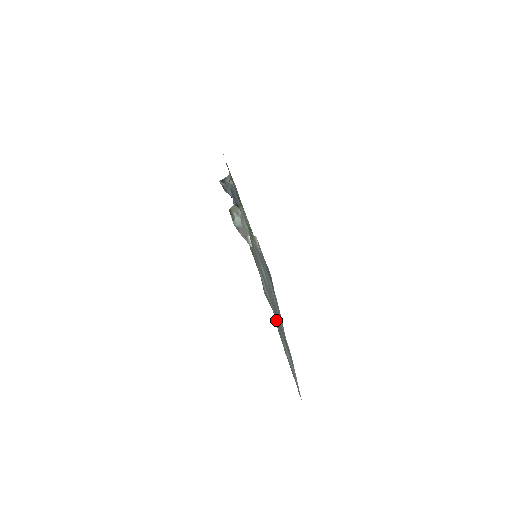
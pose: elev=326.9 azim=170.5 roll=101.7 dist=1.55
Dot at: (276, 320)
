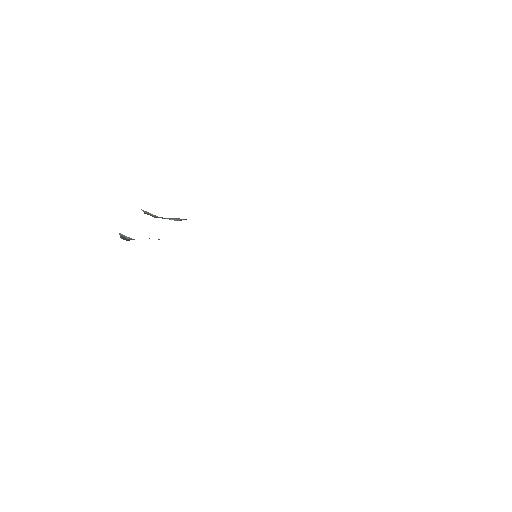
Dot at: occluded
